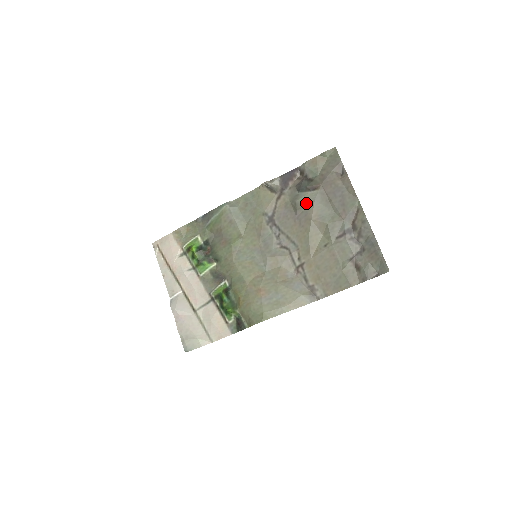
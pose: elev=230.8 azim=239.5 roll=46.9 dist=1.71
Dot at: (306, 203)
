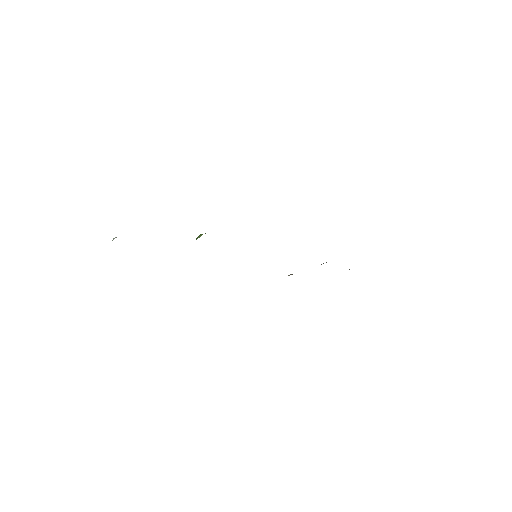
Dot at: occluded
